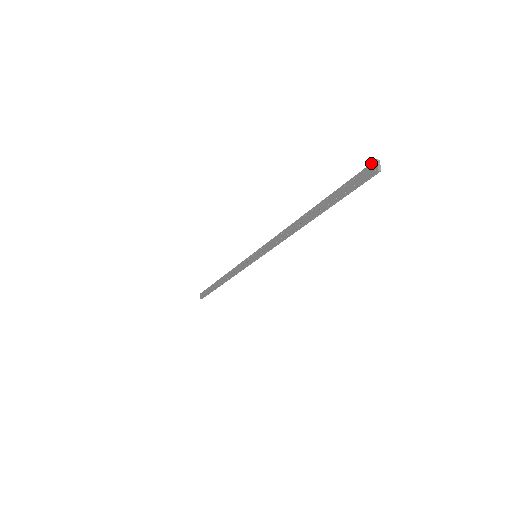
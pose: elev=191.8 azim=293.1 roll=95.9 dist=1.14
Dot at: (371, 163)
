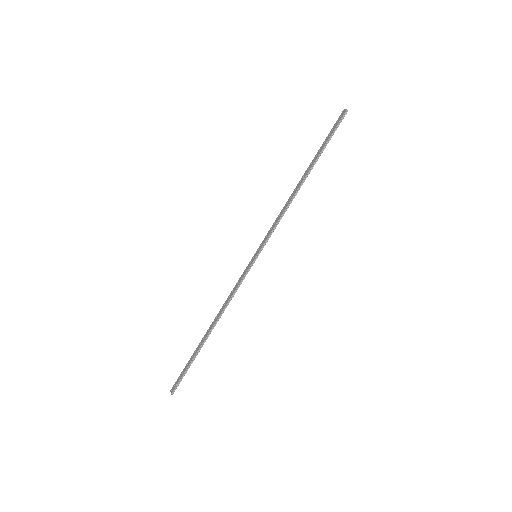
Dot at: (341, 113)
